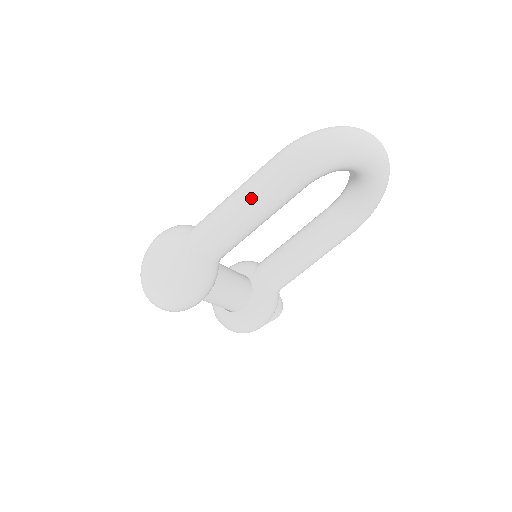
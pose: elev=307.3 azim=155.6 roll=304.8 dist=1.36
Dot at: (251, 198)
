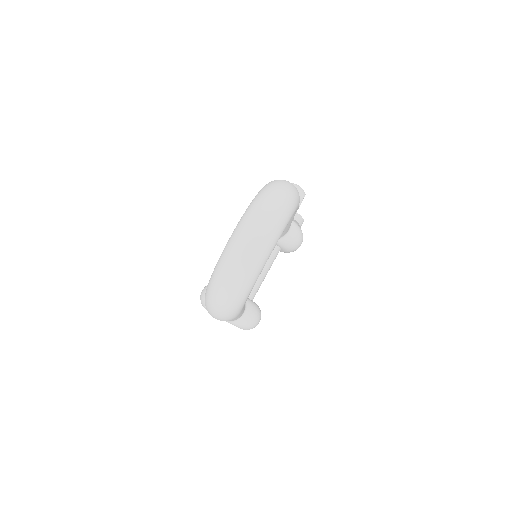
Dot at: occluded
